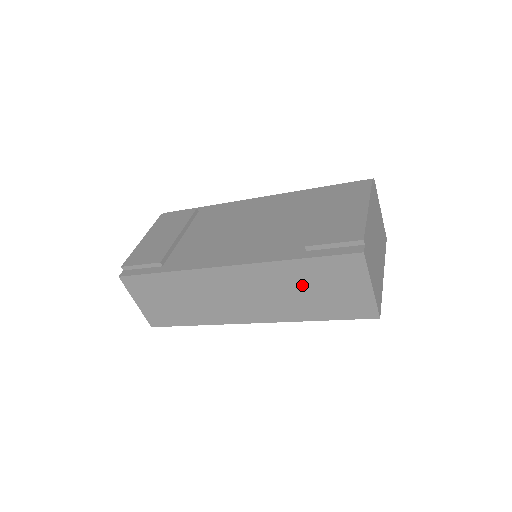
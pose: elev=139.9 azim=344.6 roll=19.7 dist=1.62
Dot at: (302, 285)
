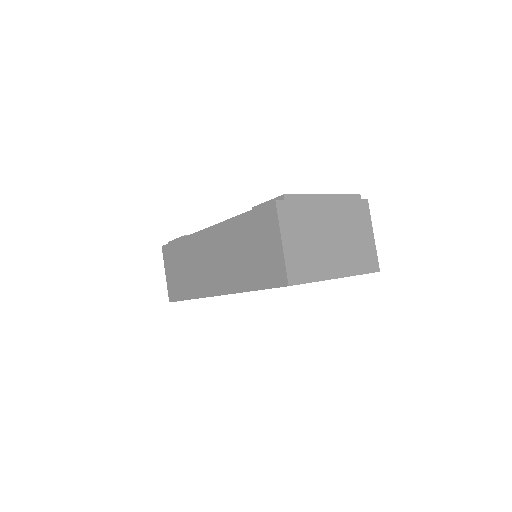
Dot at: (243, 245)
